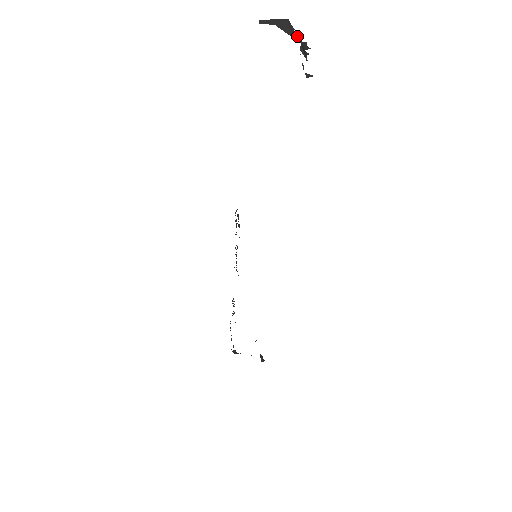
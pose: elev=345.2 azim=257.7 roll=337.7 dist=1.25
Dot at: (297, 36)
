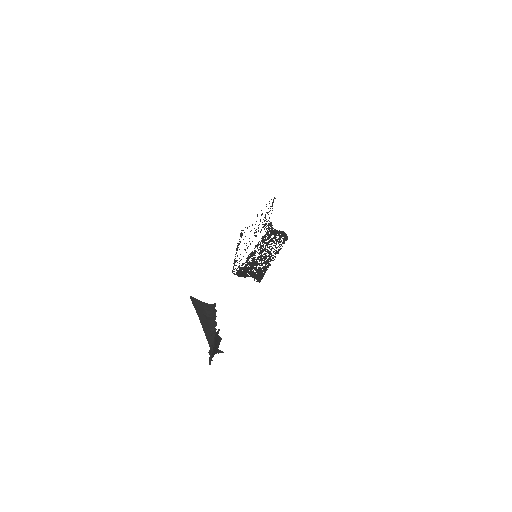
Dot at: (212, 334)
